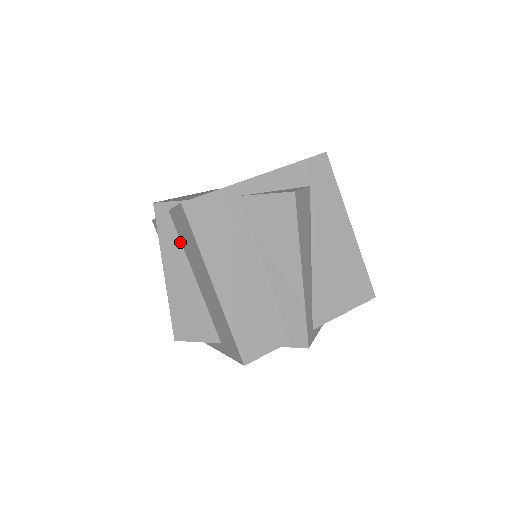
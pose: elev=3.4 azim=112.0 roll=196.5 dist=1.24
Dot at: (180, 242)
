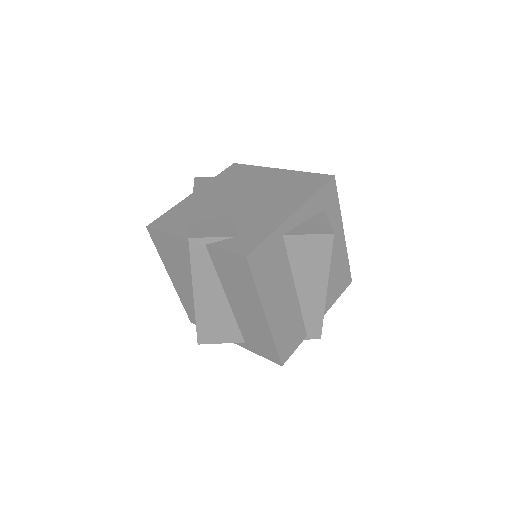
Dot at: (215, 270)
